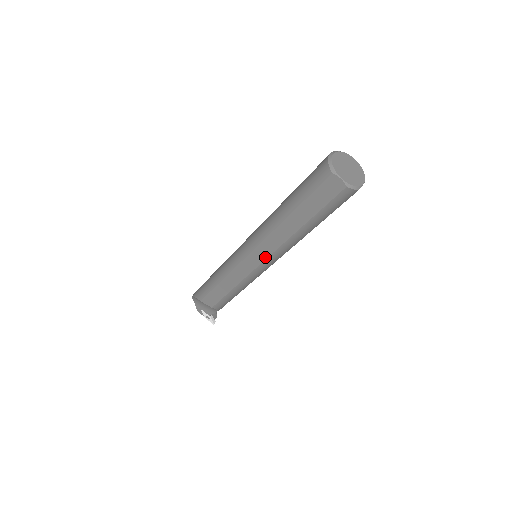
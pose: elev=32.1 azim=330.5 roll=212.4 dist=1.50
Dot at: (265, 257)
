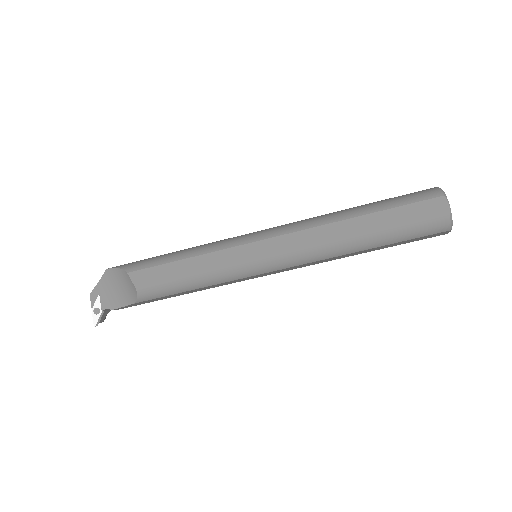
Dot at: (287, 251)
